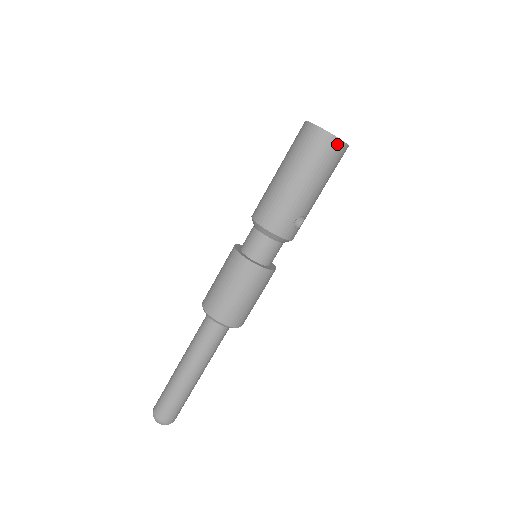
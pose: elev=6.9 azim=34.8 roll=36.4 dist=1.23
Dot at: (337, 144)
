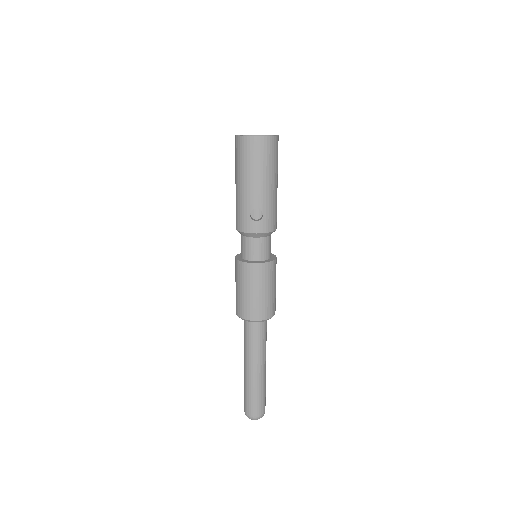
Dot at: (248, 141)
